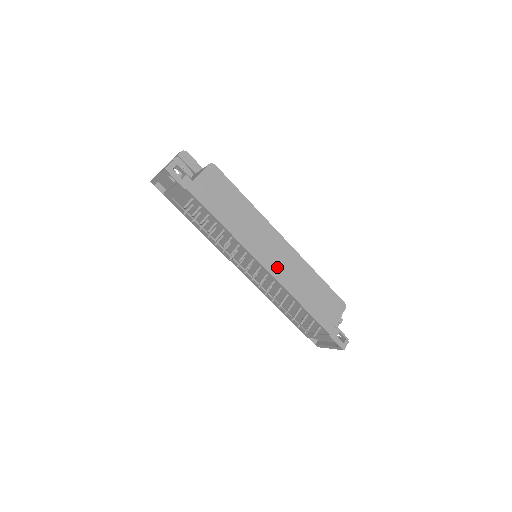
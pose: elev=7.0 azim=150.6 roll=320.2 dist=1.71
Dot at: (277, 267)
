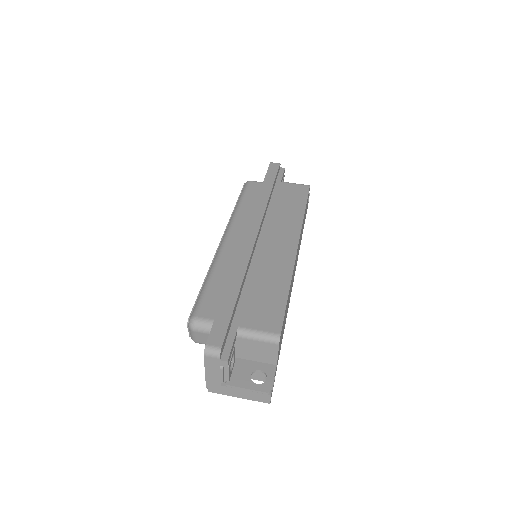
Dot at: occluded
